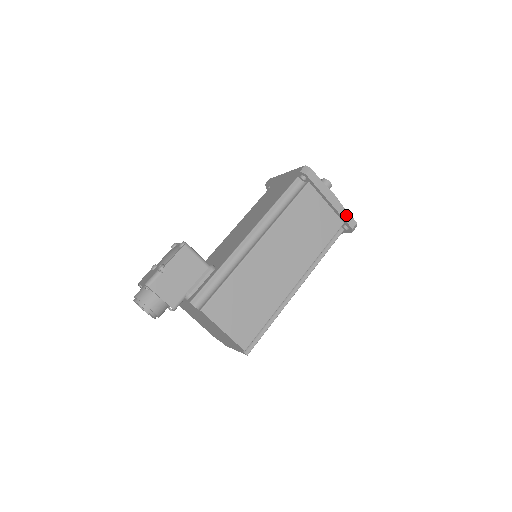
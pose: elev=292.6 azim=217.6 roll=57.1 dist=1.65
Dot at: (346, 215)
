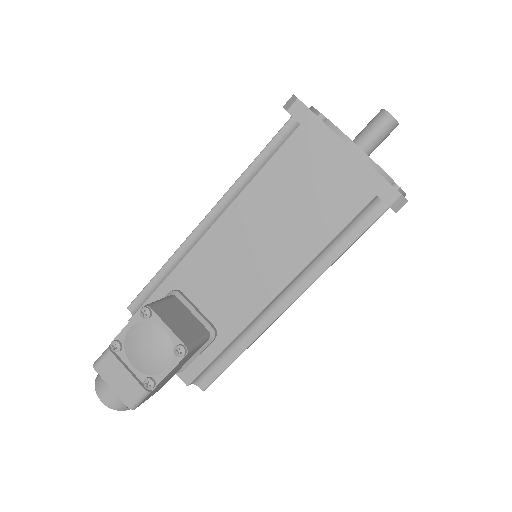
Dot at: occluded
